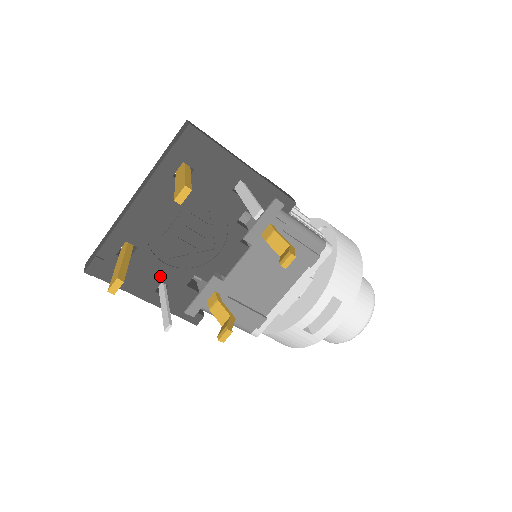
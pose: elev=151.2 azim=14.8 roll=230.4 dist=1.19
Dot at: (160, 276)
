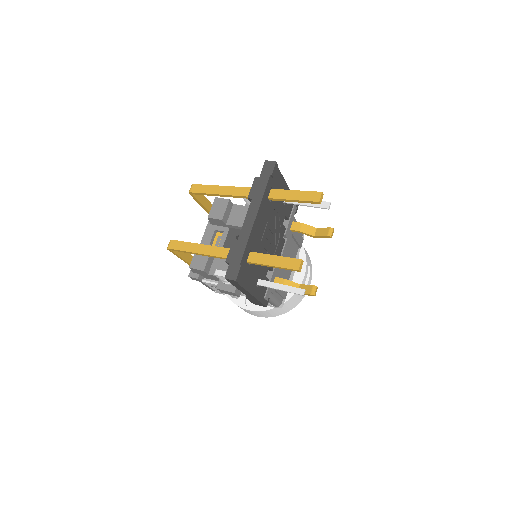
Dot at: (258, 273)
